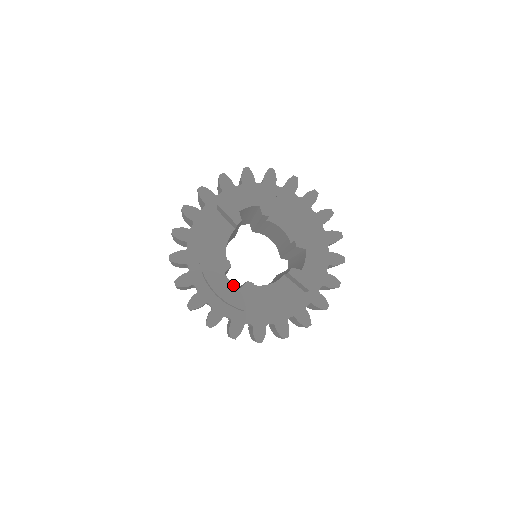
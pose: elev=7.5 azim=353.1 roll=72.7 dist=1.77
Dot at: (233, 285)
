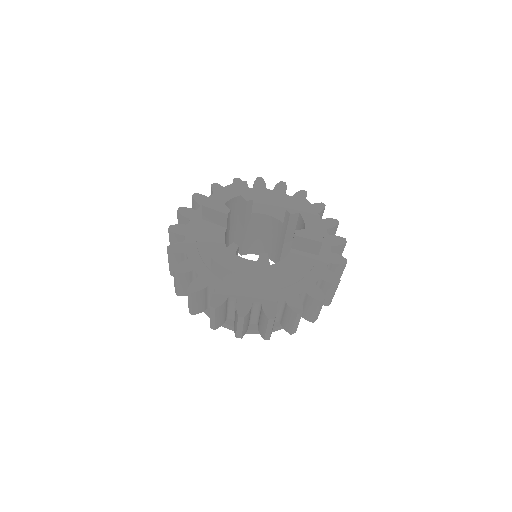
Dot at: (248, 261)
